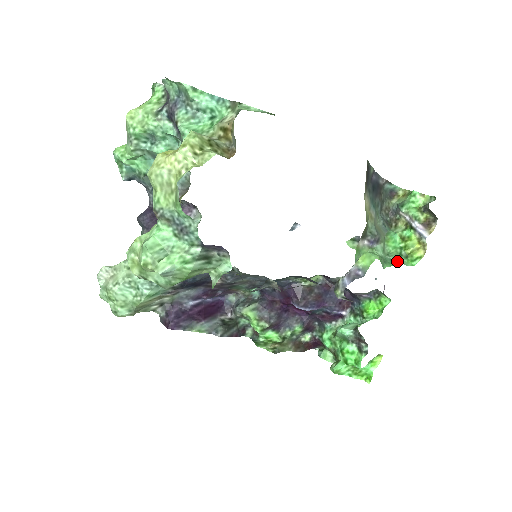
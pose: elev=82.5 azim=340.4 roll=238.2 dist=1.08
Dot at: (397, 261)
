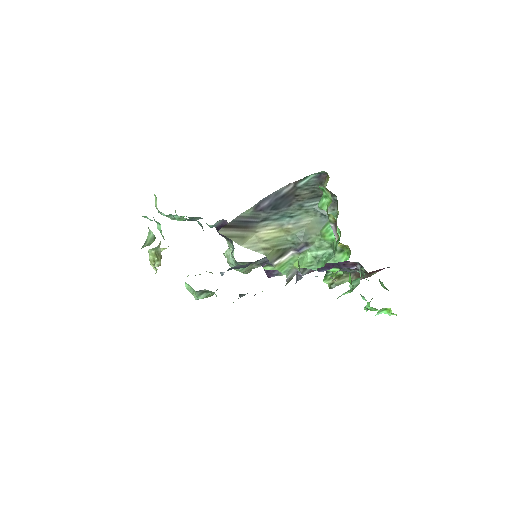
Dot at: (326, 261)
